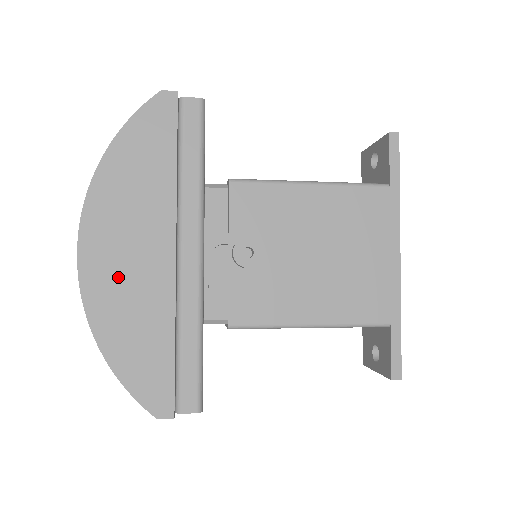
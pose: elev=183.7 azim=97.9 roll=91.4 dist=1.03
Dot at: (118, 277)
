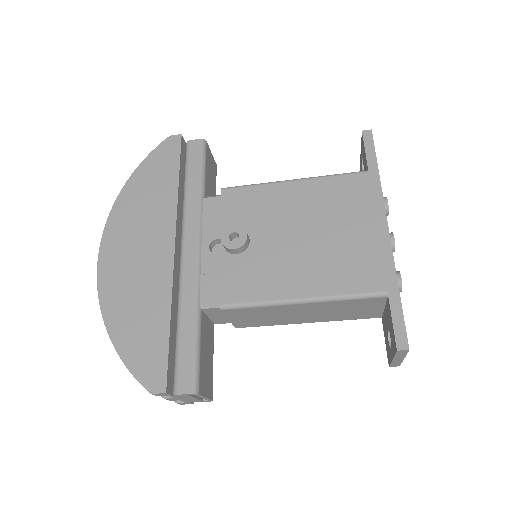
Dot at: (127, 270)
